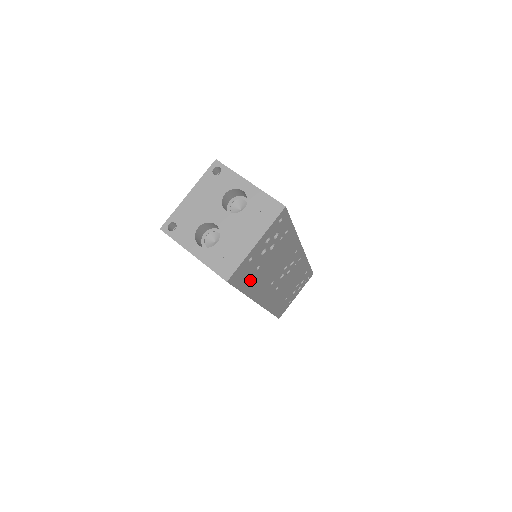
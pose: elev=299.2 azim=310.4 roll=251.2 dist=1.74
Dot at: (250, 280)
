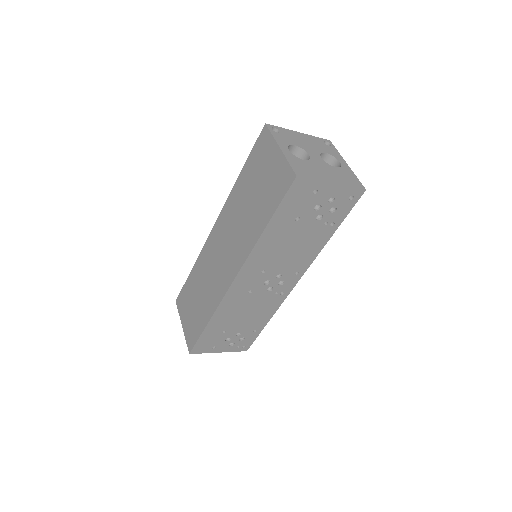
Dot at: (283, 221)
